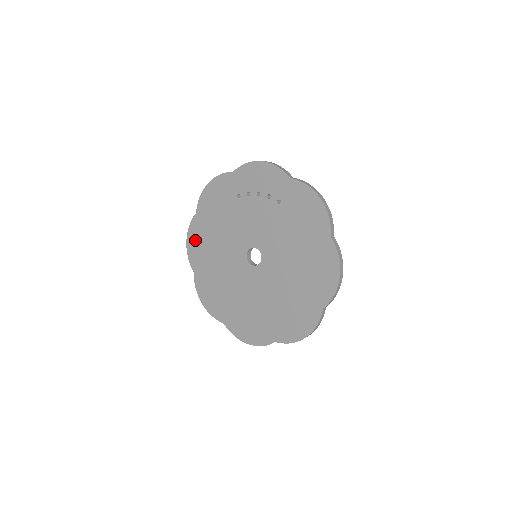
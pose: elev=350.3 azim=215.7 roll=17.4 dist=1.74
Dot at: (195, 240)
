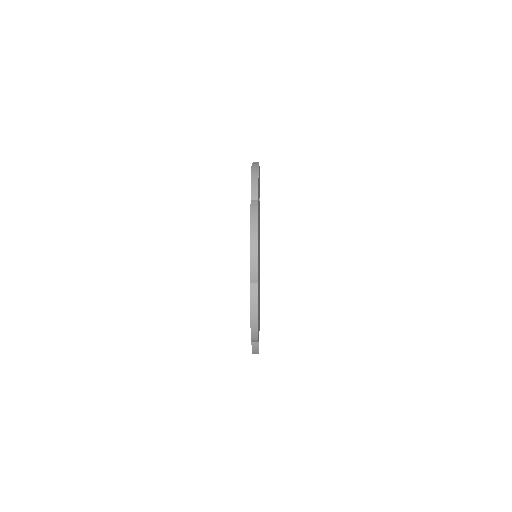
Dot at: occluded
